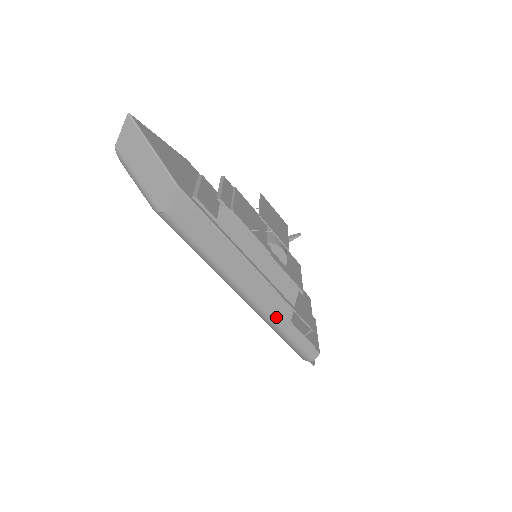
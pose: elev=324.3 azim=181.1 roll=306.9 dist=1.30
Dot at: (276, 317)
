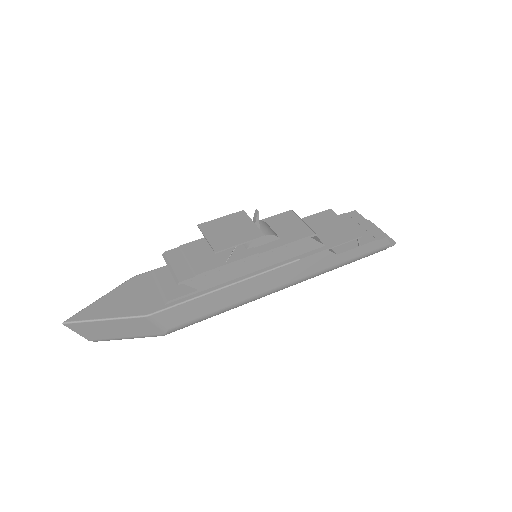
Dot at: (324, 266)
